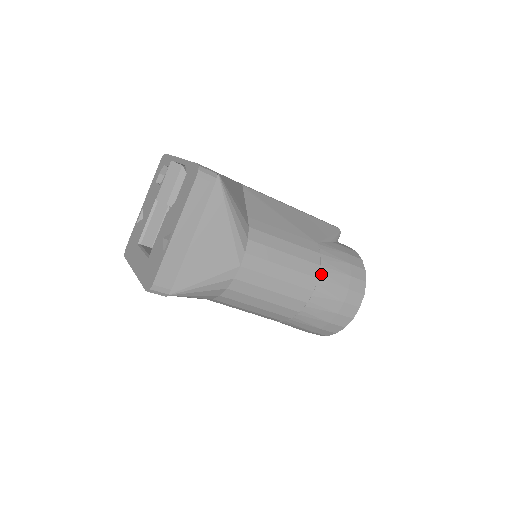
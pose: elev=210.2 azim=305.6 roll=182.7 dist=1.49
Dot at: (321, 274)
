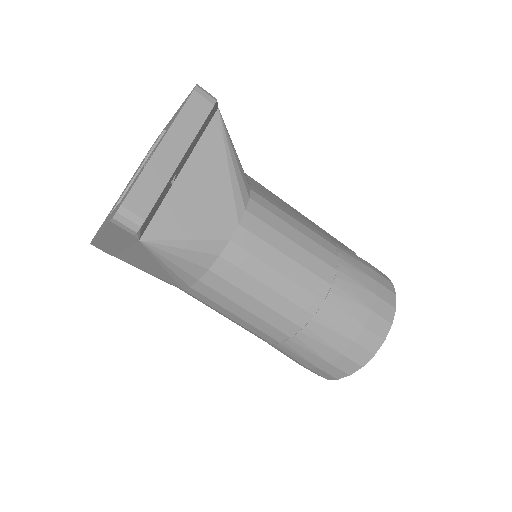
Dot at: (340, 266)
